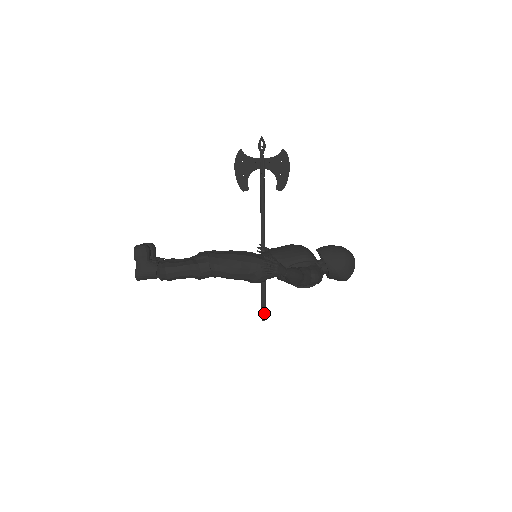
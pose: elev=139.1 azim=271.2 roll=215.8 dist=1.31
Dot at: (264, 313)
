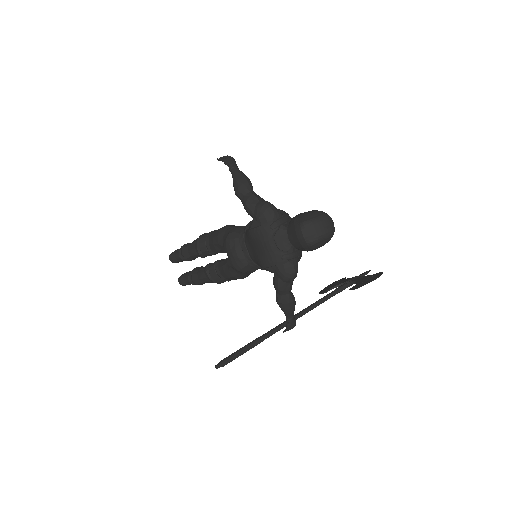
Dot at: (225, 359)
